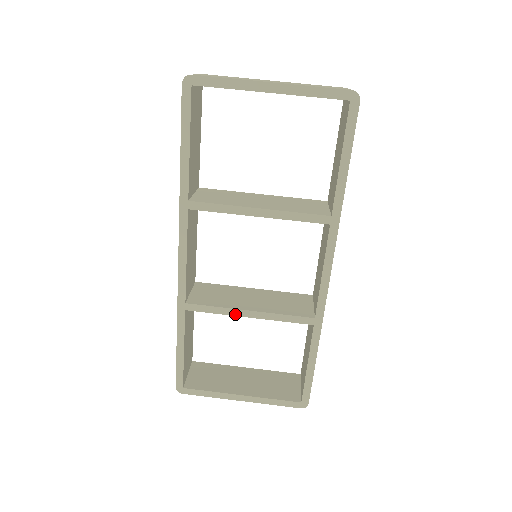
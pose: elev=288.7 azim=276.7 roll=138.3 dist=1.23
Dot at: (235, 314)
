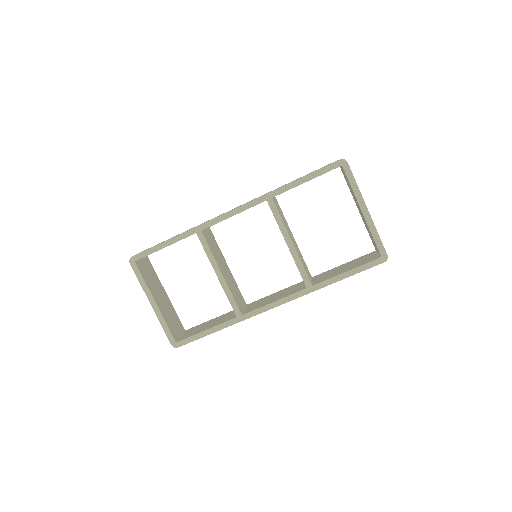
Dot at: (214, 266)
